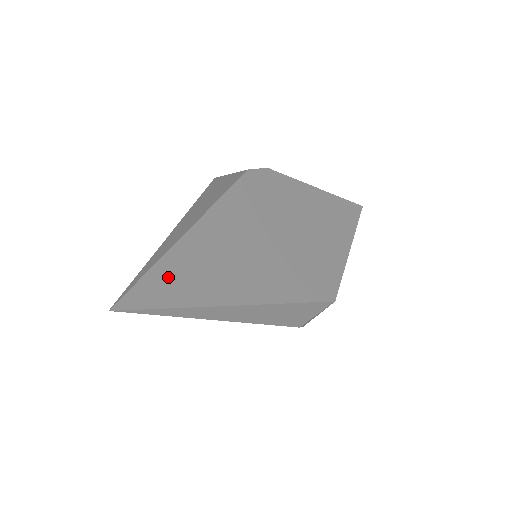
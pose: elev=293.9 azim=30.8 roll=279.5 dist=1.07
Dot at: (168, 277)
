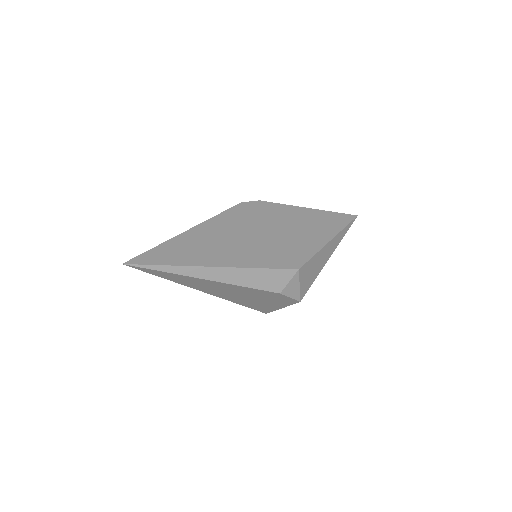
Dot at: (162, 252)
